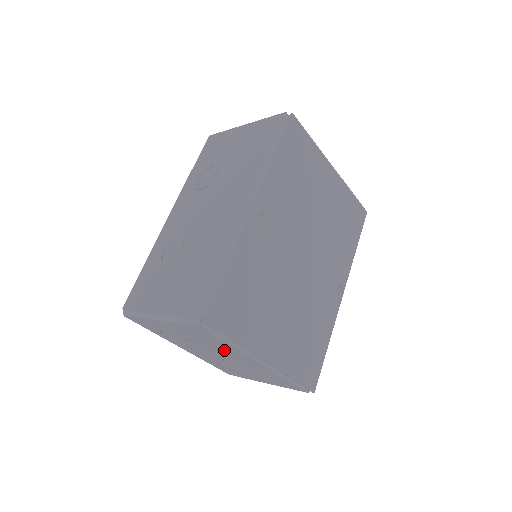
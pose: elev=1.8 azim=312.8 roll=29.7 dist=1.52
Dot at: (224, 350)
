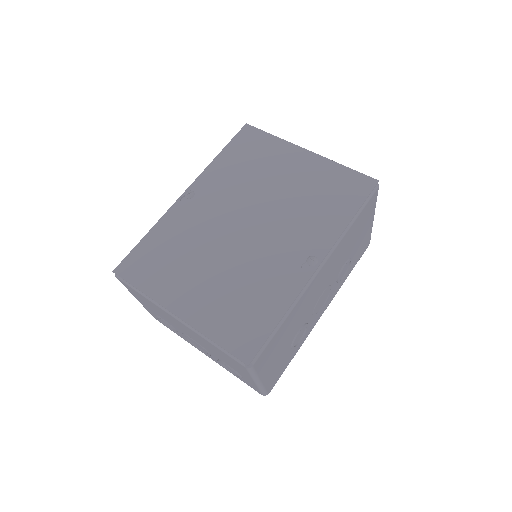
Dot at: (167, 317)
